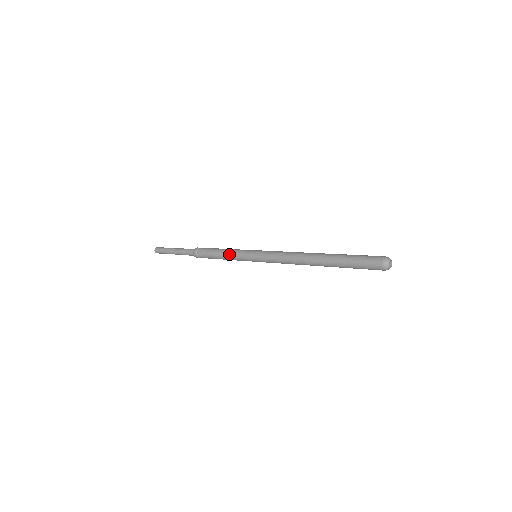
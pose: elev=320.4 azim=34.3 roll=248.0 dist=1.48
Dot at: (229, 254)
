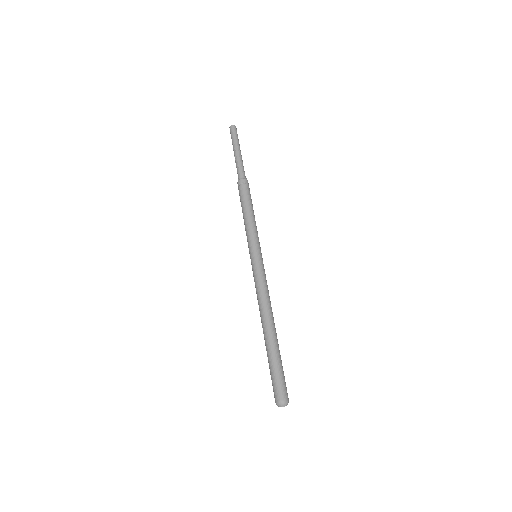
Dot at: (246, 227)
